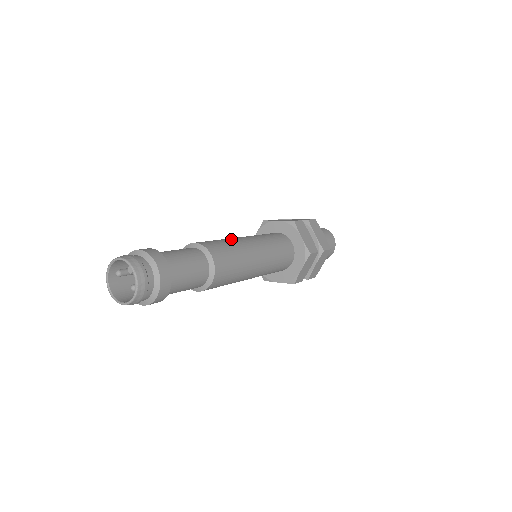
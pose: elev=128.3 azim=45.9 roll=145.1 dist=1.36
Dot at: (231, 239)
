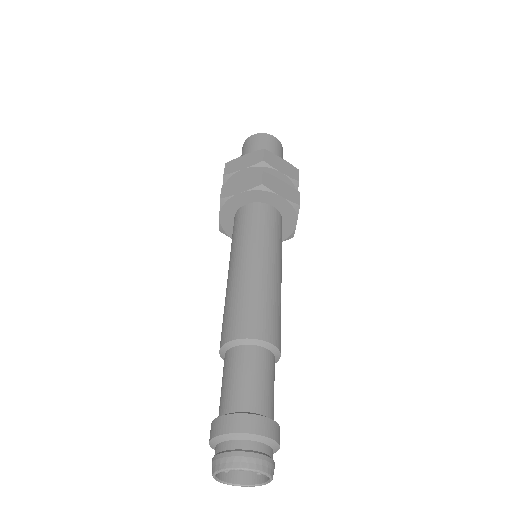
Dot at: (245, 284)
